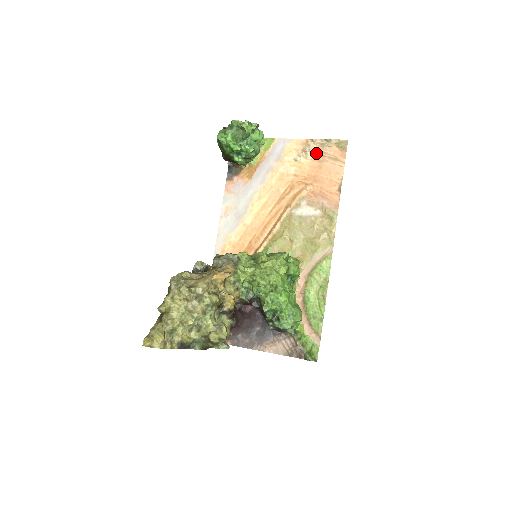
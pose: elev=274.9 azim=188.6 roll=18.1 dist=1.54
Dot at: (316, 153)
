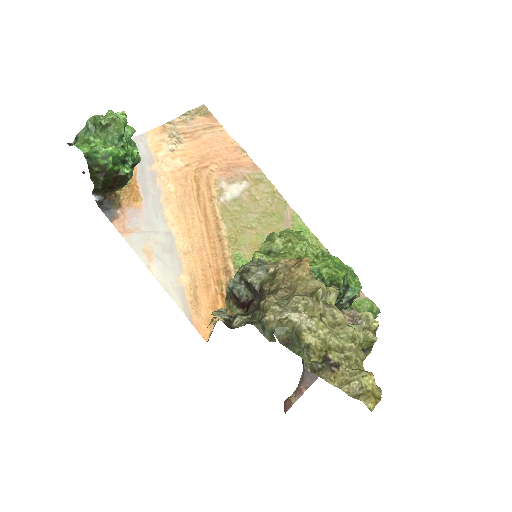
Dot at: (186, 132)
